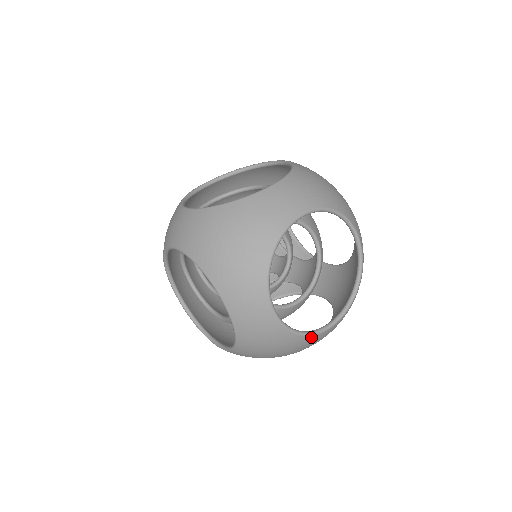
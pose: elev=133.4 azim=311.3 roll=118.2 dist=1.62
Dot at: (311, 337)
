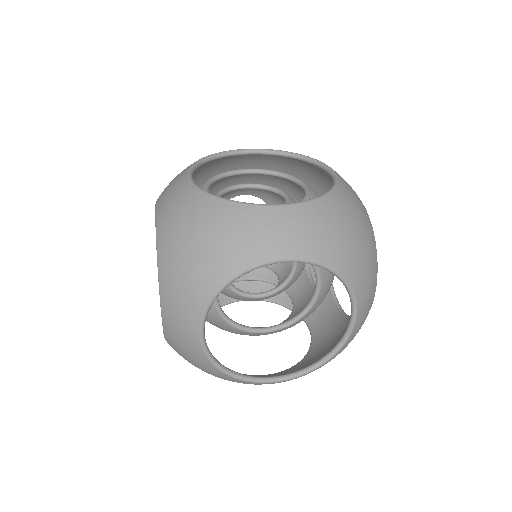
Dot at: (240, 380)
